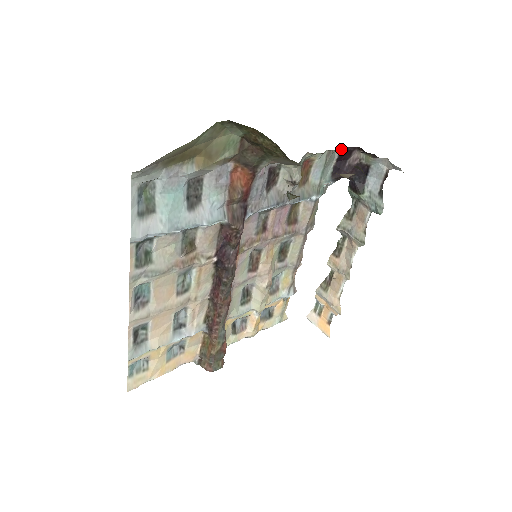
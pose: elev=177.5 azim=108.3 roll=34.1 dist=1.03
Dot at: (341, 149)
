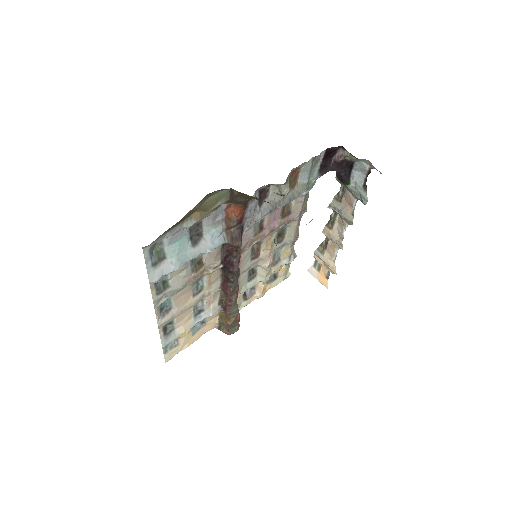
Dot at: (326, 150)
